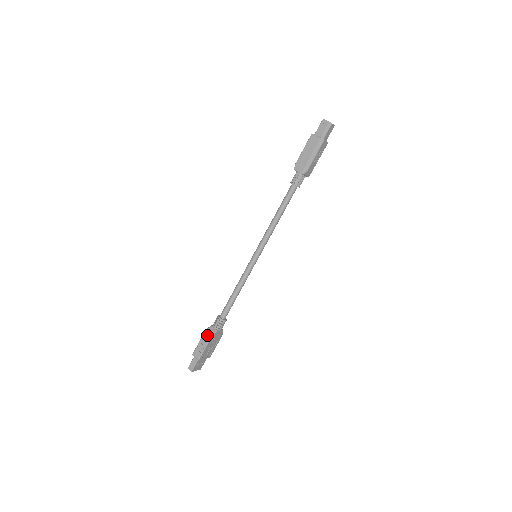
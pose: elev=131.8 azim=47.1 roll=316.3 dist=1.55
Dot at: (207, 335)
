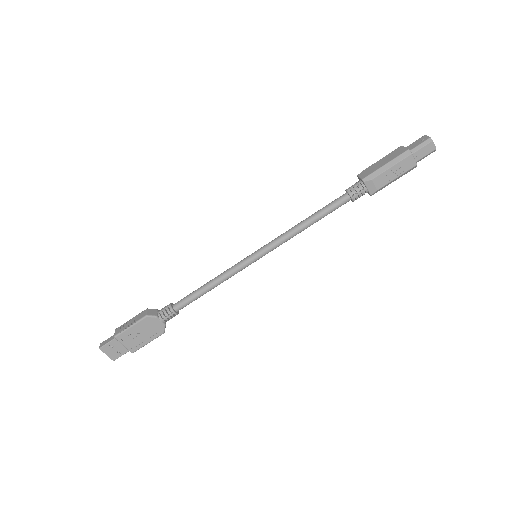
Dot at: (144, 313)
